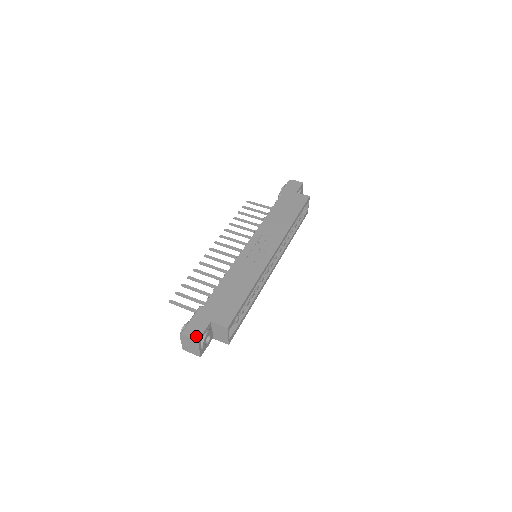
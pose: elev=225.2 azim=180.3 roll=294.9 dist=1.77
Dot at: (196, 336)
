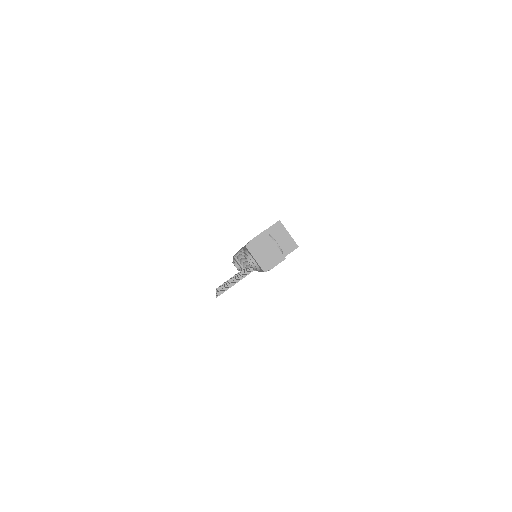
Dot at: (260, 233)
